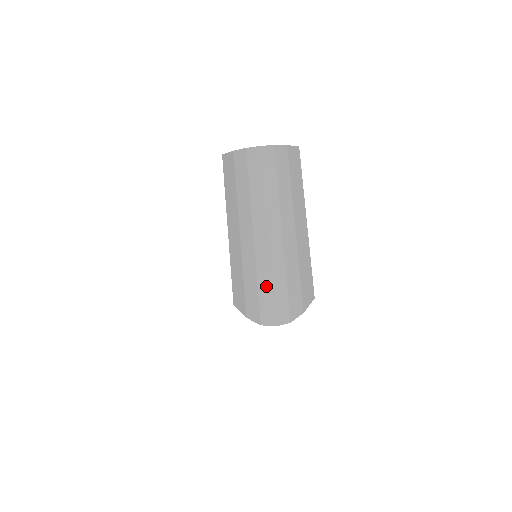
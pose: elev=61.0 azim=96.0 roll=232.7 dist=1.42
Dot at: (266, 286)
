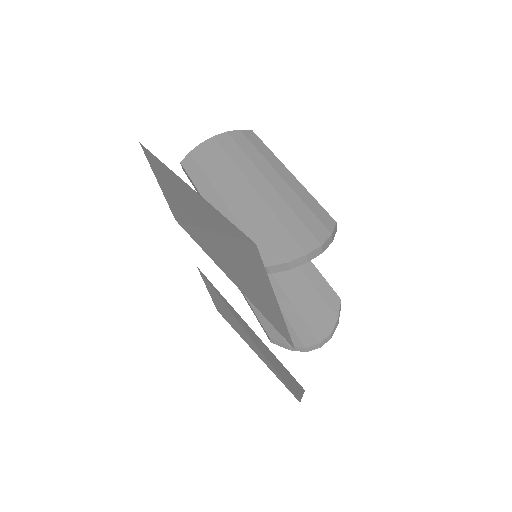
Dot at: (275, 226)
